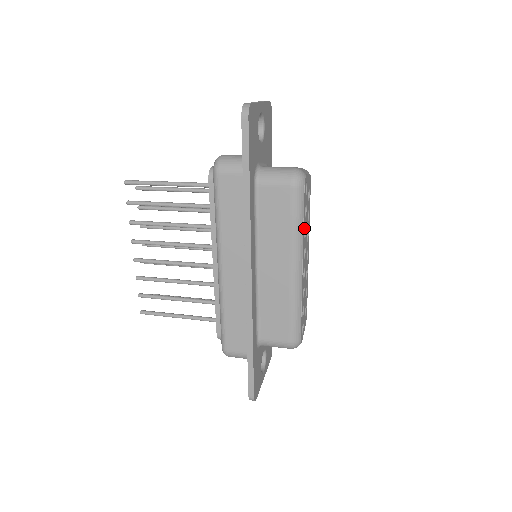
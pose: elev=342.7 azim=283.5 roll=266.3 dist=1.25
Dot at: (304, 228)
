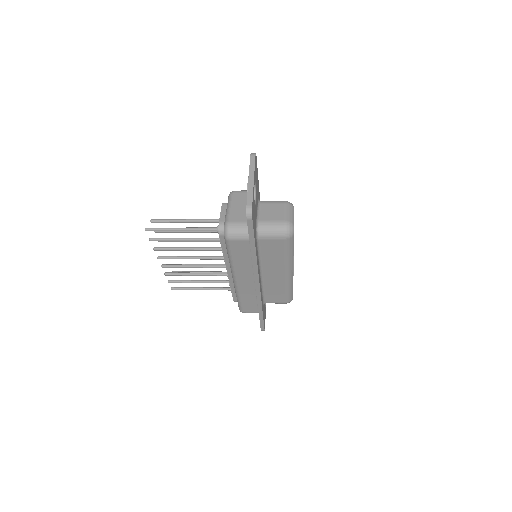
Dot at: occluded
